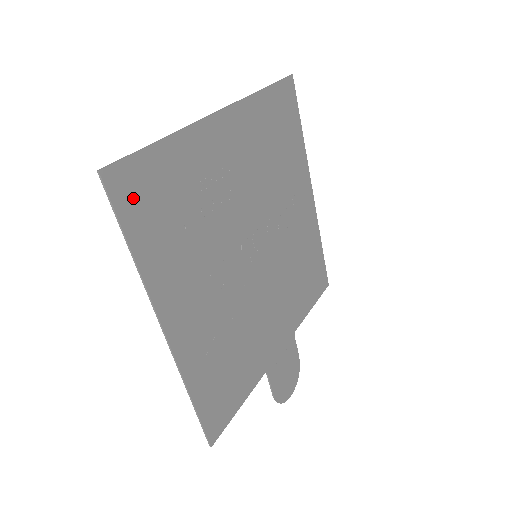
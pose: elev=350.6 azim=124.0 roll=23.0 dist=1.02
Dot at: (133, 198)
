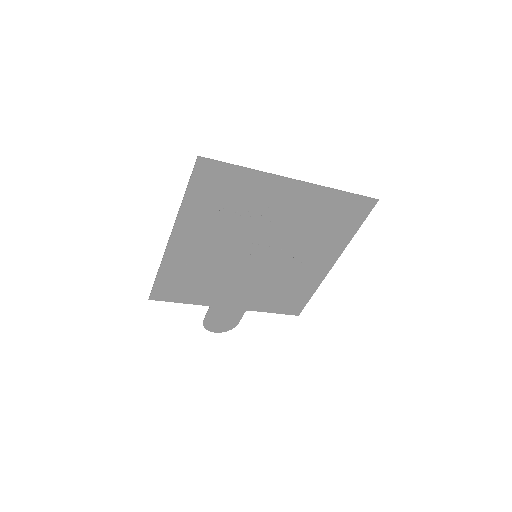
Dot at: (205, 178)
